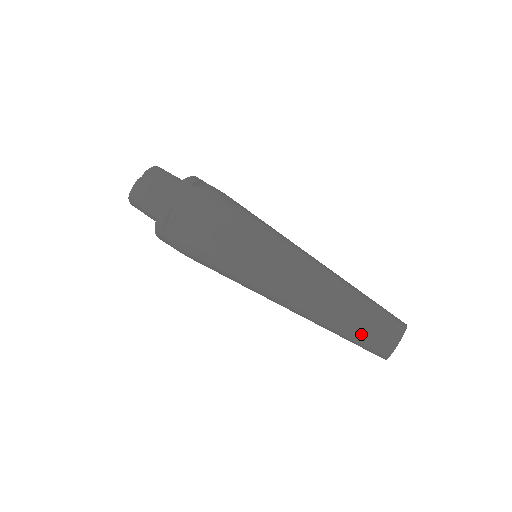
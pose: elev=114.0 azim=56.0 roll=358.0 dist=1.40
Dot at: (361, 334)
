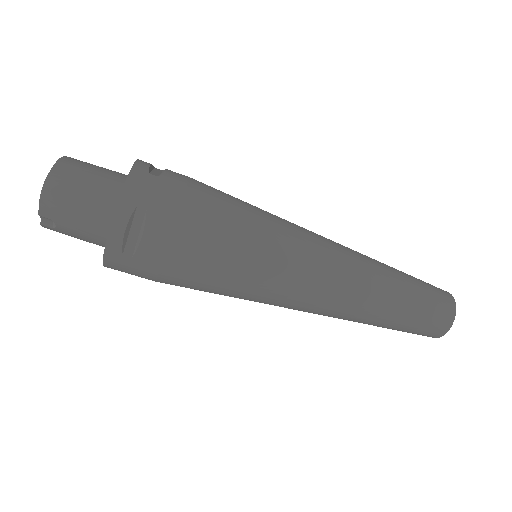
Dot at: occluded
